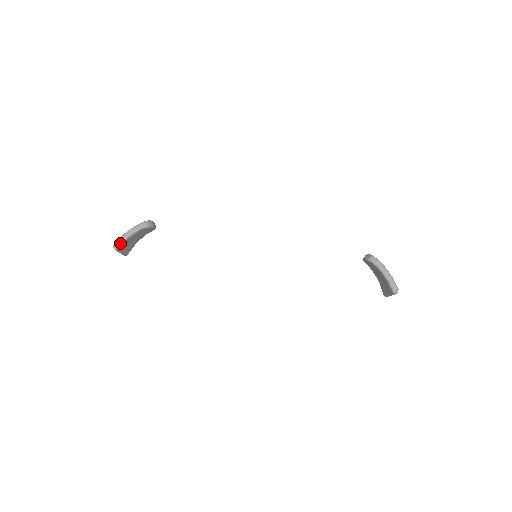
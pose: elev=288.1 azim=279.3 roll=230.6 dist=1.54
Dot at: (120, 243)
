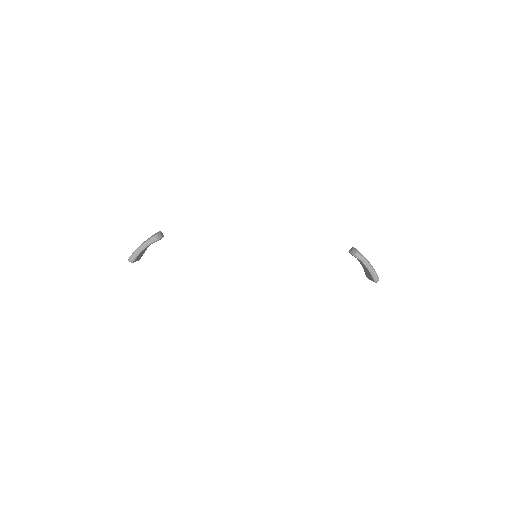
Dot at: (135, 257)
